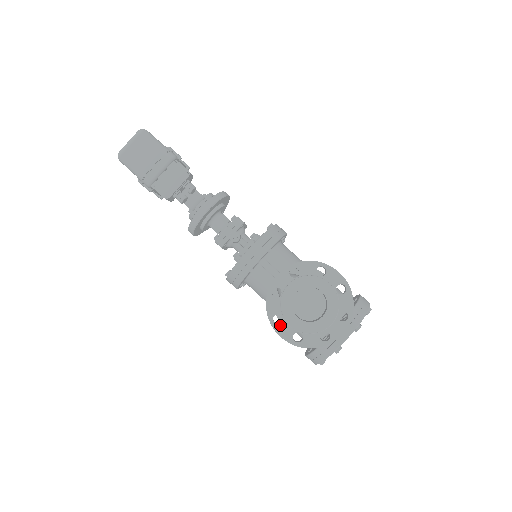
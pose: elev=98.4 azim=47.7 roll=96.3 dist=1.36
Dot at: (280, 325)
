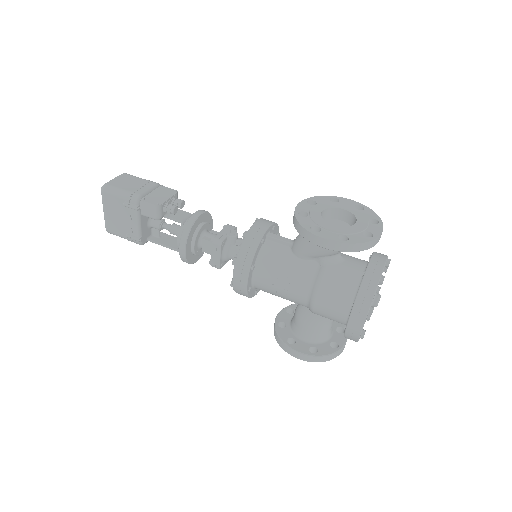
Dot at: (320, 232)
